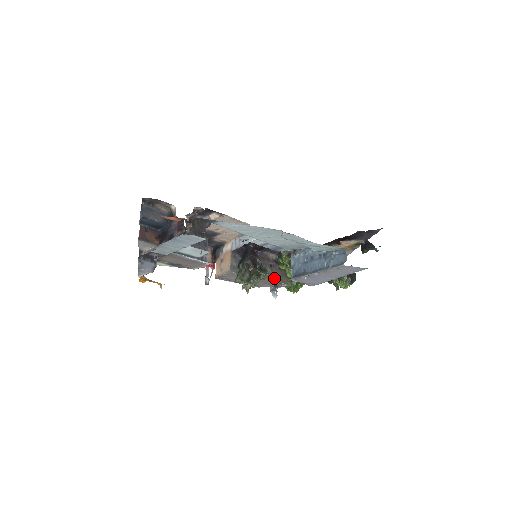
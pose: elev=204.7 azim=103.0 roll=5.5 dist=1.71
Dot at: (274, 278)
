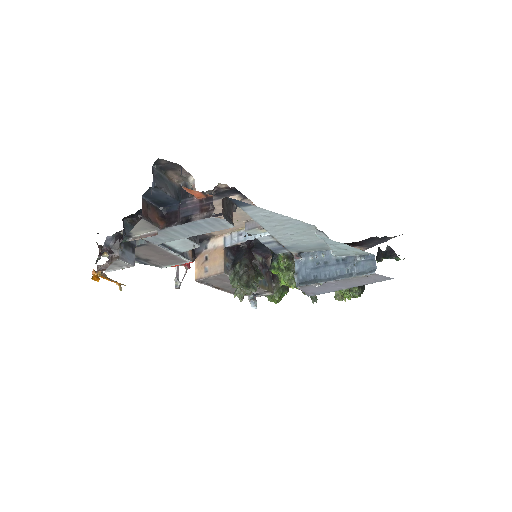
Dot at: (261, 285)
